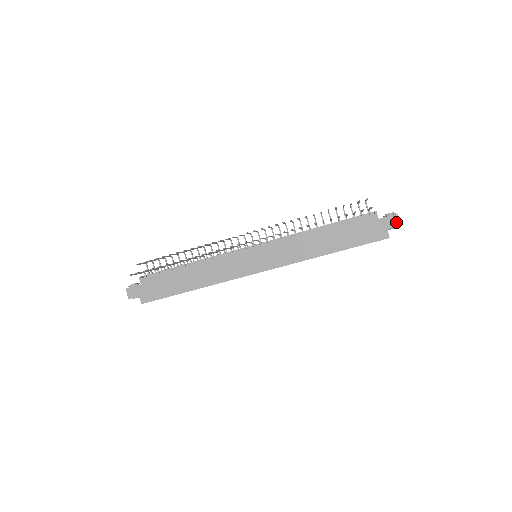
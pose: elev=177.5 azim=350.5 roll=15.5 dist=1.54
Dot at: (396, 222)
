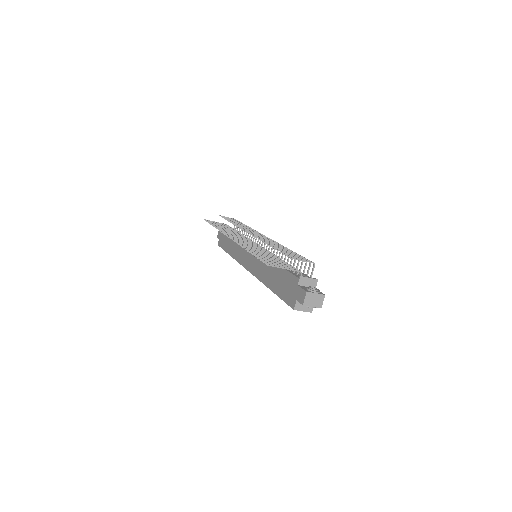
Dot at: (303, 299)
